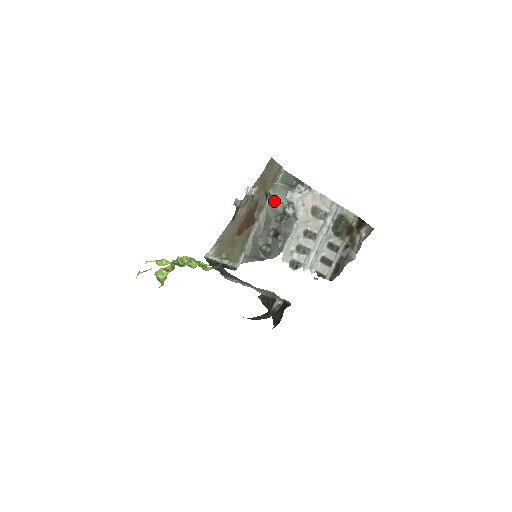
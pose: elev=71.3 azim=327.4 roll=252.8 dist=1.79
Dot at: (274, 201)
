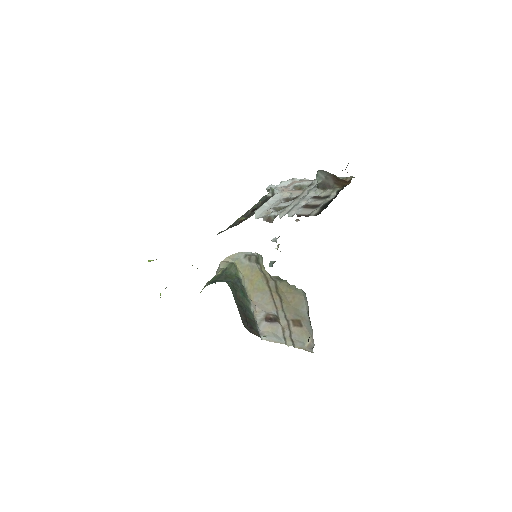
Dot at: occluded
